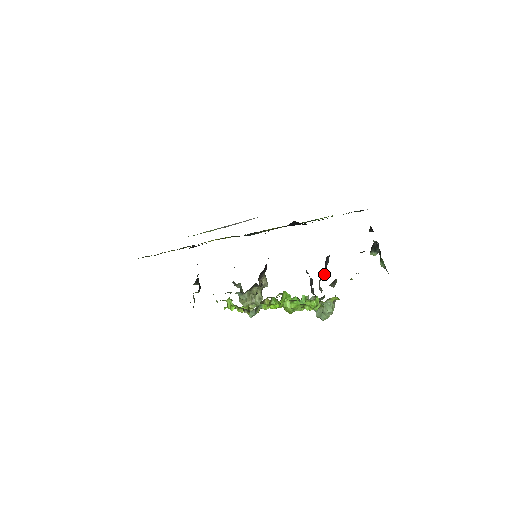
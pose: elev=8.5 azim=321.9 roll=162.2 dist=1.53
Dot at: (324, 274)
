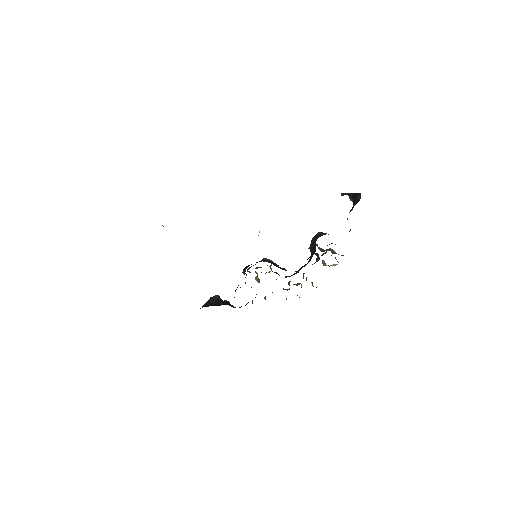
Dot at: occluded
